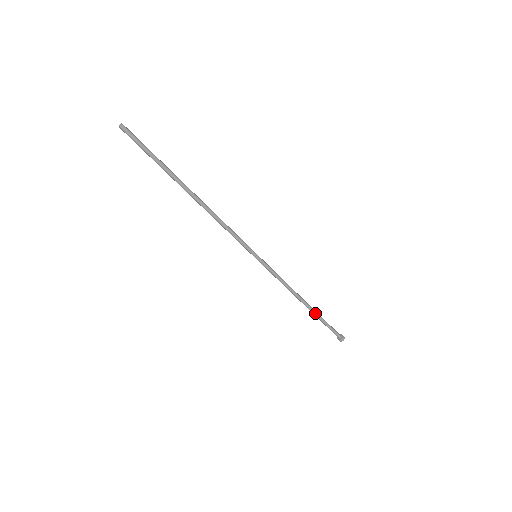
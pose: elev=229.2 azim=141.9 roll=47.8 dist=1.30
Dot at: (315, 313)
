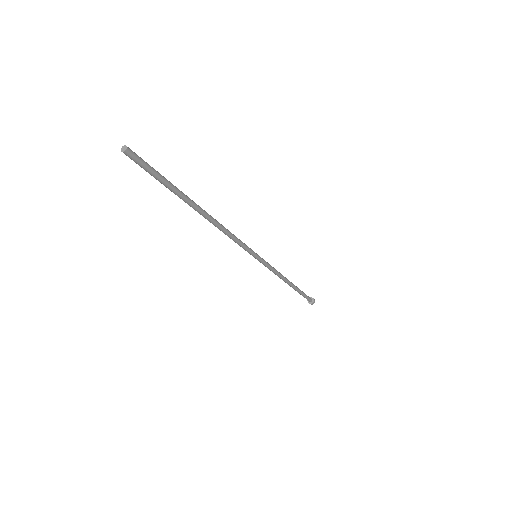
Dot at: (297, 289)
